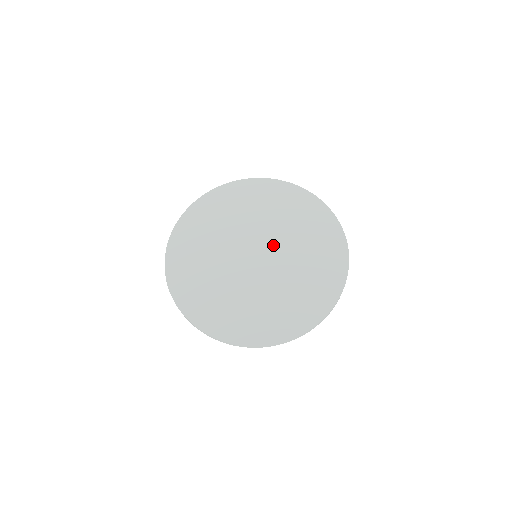
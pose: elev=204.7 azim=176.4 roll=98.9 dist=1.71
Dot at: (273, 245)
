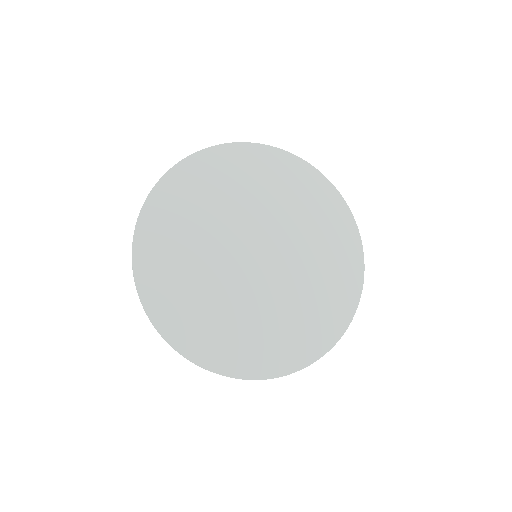
Dot at: (258, 230)
